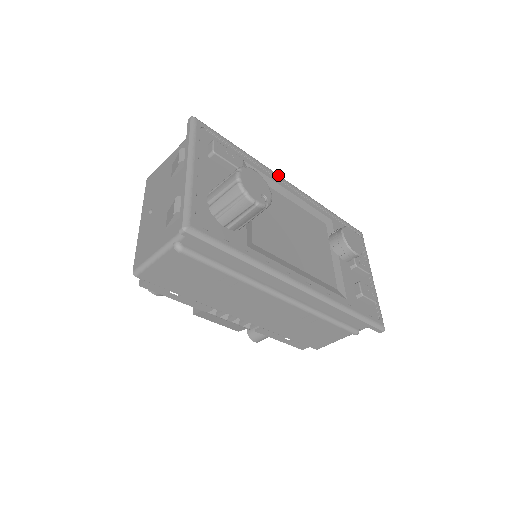
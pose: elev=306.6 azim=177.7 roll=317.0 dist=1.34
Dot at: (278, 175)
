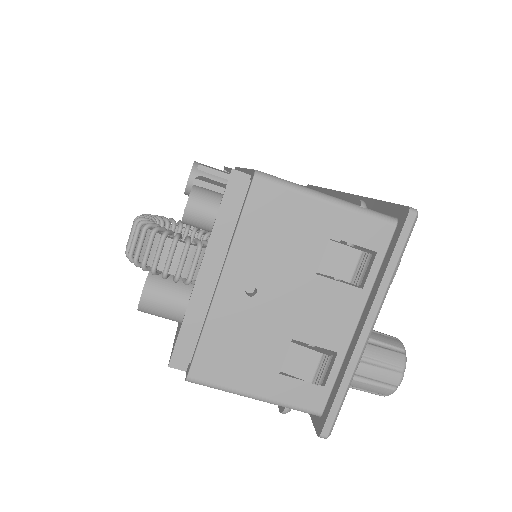
Dot at: occluded
